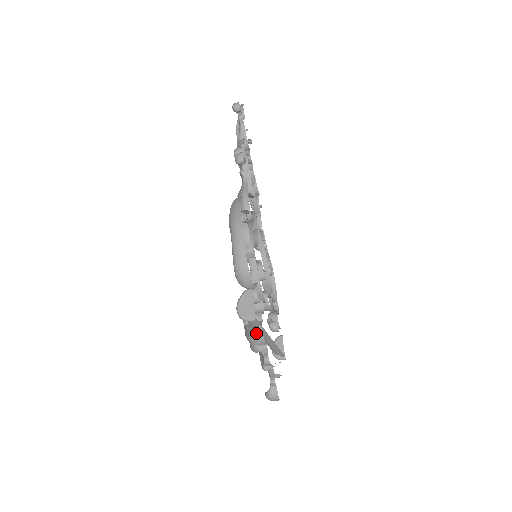
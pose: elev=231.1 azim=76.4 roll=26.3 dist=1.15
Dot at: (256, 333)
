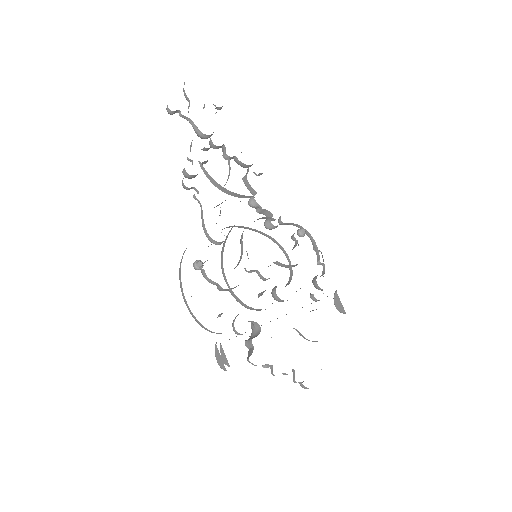
Dot at: occluded
